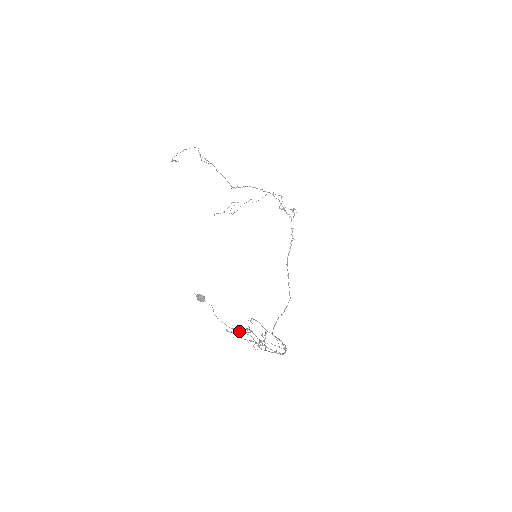
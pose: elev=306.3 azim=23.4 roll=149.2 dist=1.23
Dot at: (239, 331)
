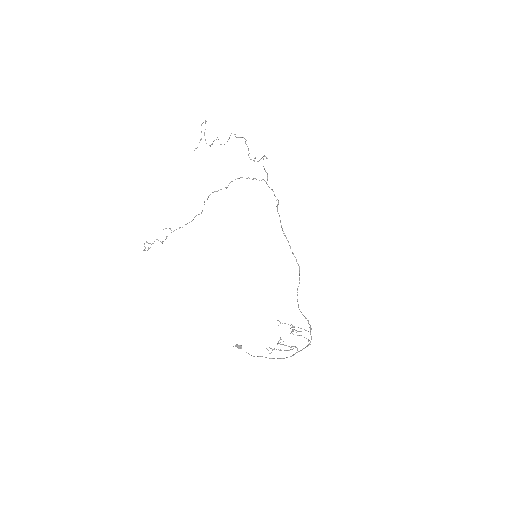
Dot at: occluded
